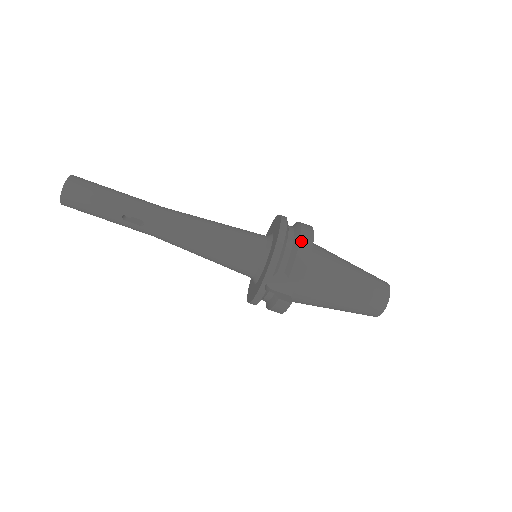
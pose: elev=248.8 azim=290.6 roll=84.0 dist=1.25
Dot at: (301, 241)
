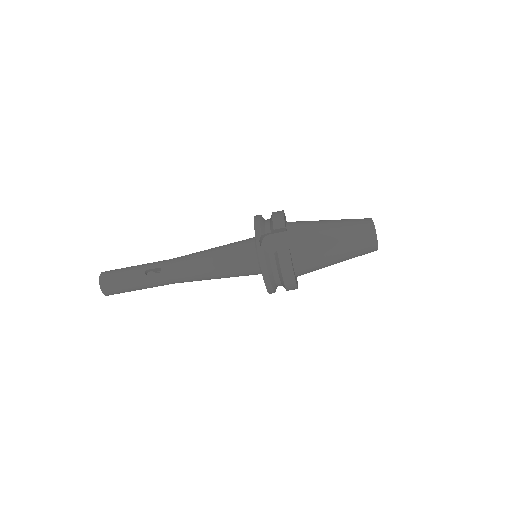
Dot at: (273, 212)
